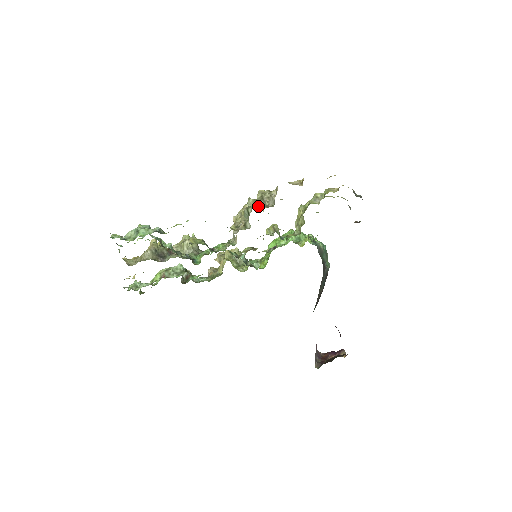
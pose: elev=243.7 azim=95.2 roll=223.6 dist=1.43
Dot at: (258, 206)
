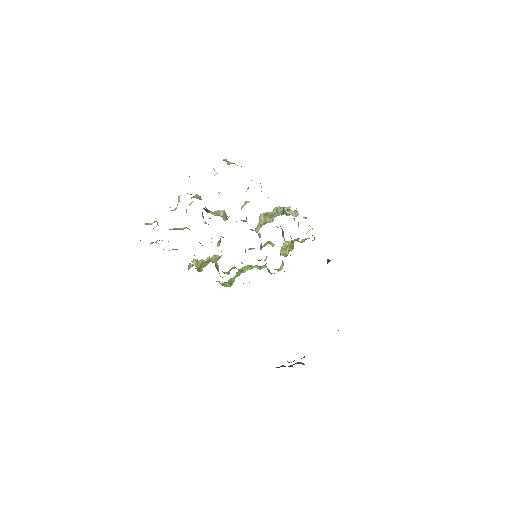
Dot at: (285, 213)
